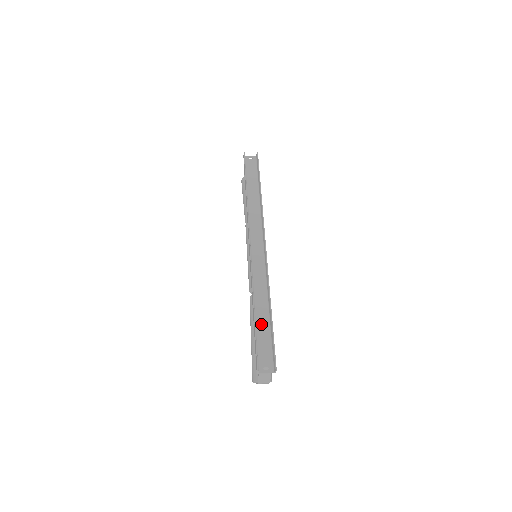
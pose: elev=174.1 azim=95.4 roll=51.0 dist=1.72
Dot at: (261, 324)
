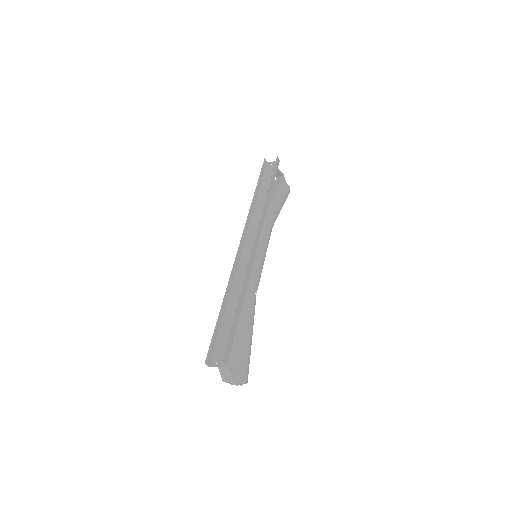
Dot at: (228, 319)
